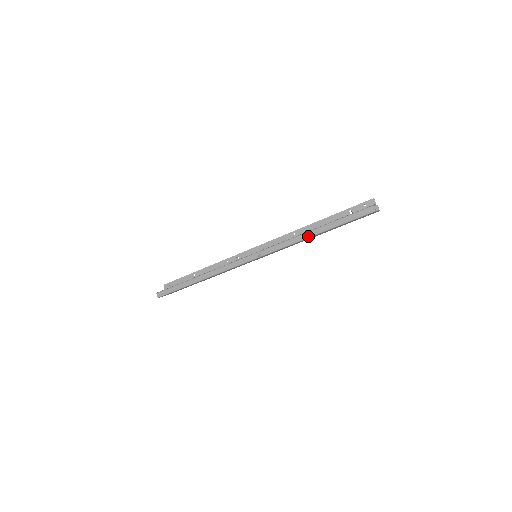
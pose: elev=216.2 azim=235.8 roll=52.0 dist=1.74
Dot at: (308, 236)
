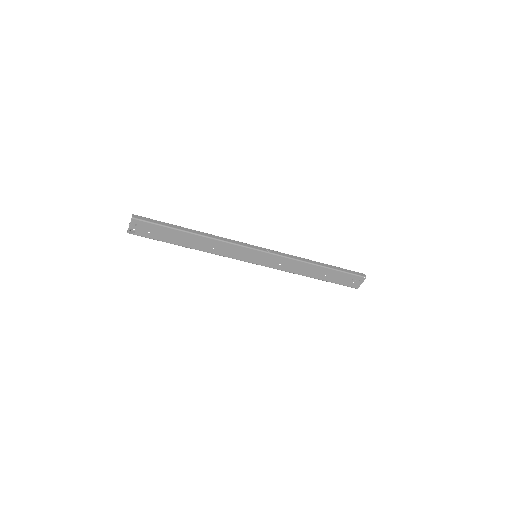
Dot at: (315, 263)
